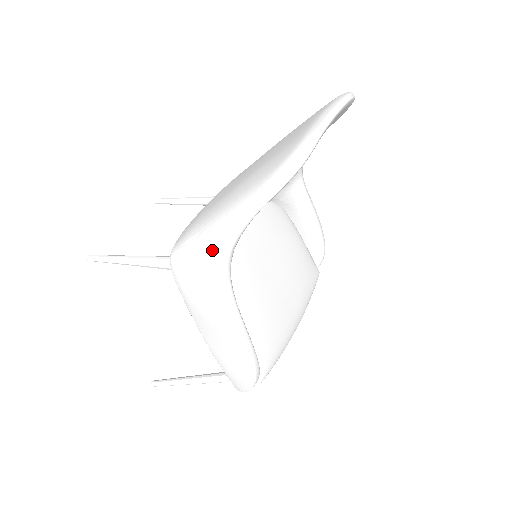
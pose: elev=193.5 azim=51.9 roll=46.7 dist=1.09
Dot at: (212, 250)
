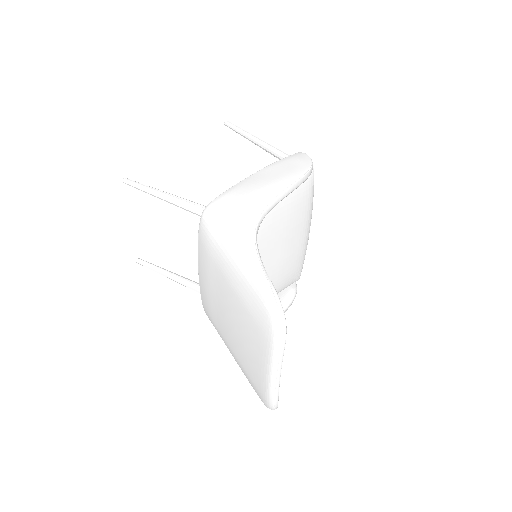
Dot at: occluded
